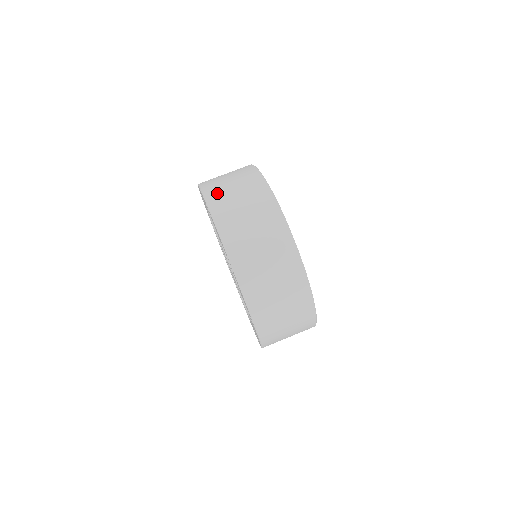
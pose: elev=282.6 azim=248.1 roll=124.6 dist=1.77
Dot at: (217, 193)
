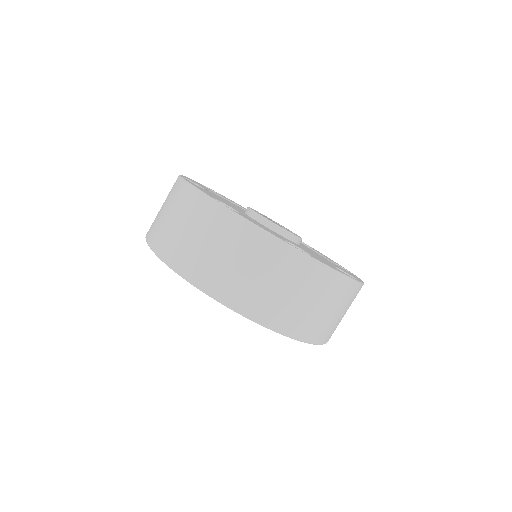
Dot at: (268, 309)
